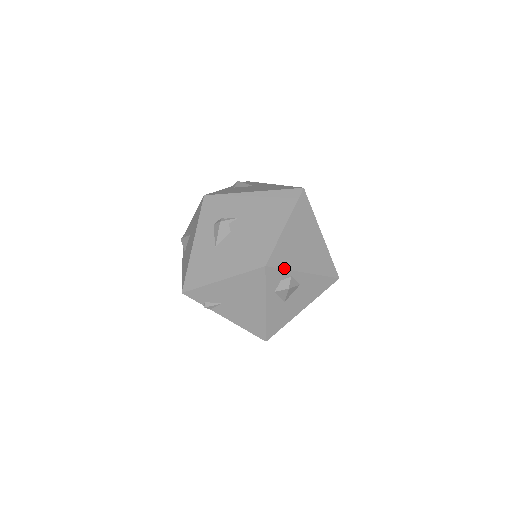
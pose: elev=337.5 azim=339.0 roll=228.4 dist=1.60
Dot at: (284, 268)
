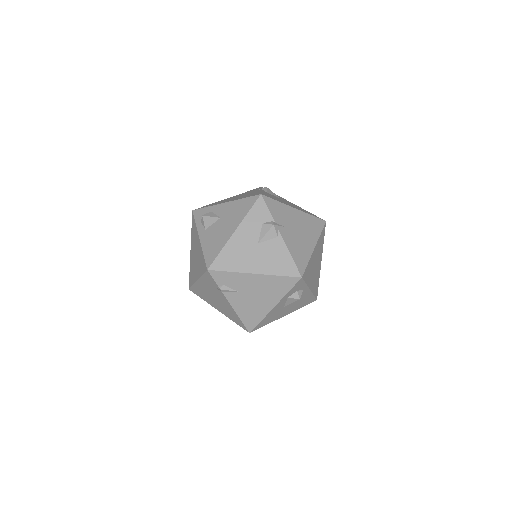
Dot at: (306, 282)
